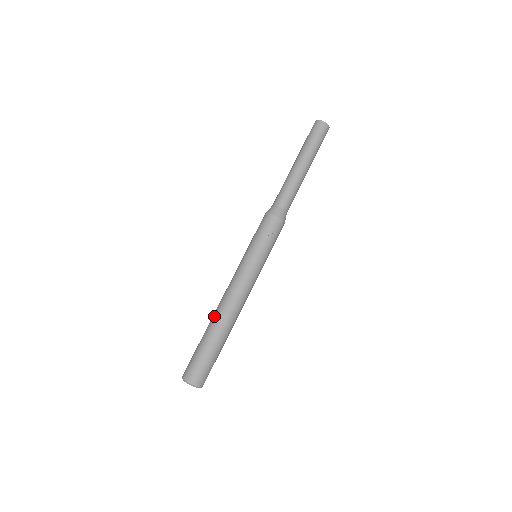
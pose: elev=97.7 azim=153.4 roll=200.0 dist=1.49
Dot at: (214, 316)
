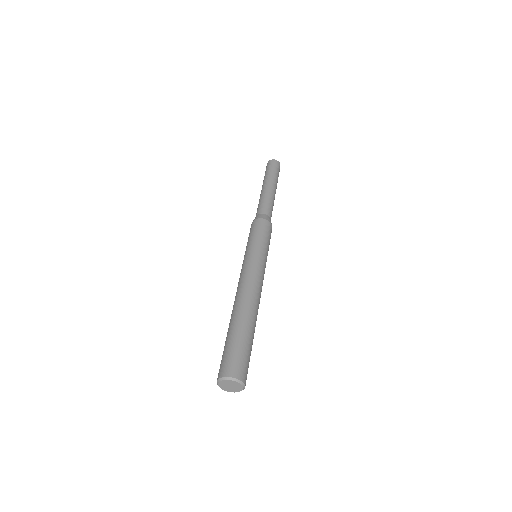
Dot at: (231, 314)
